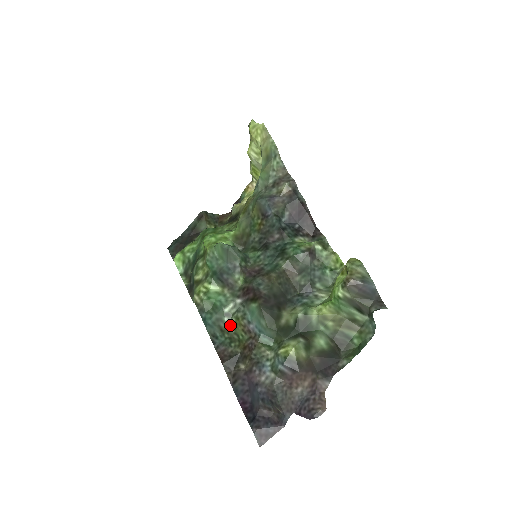
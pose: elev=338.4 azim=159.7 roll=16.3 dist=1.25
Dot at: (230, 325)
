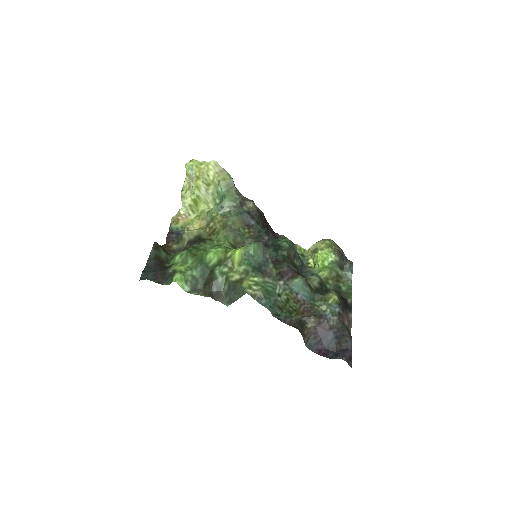
Dot at: (284, 302)
